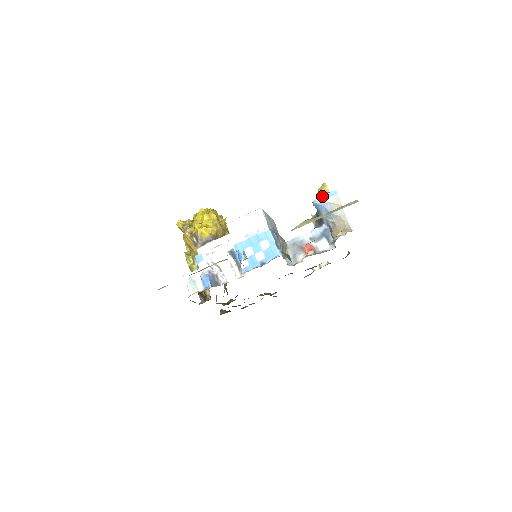
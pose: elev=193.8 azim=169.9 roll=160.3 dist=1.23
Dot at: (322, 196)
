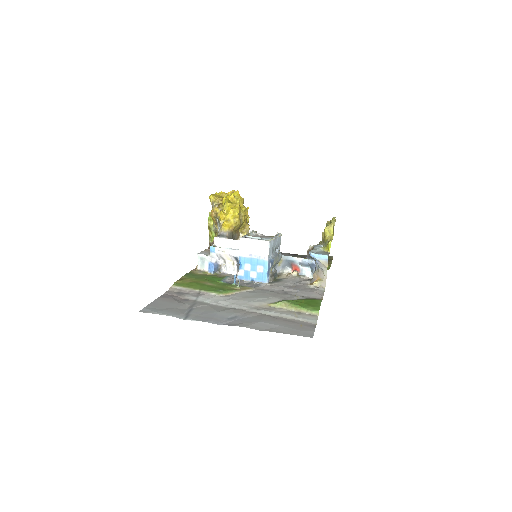
Dot at: (317, 254)
